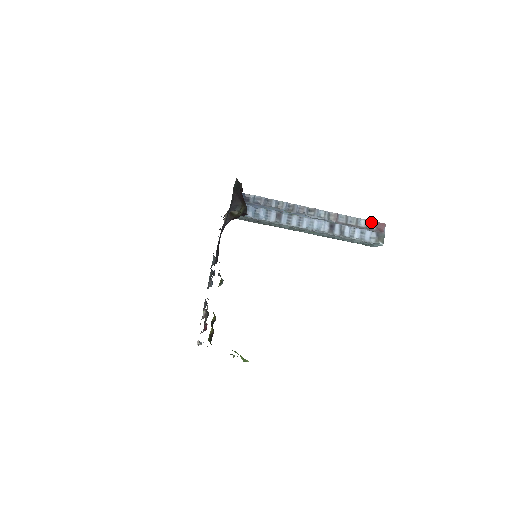
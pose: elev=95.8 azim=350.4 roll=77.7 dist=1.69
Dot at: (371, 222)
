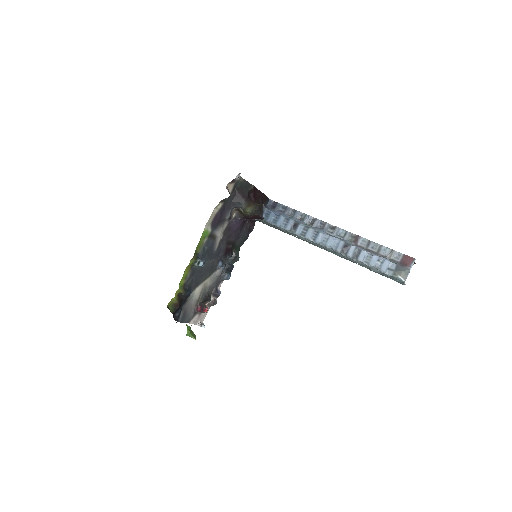
Dot at: (397, 253)
